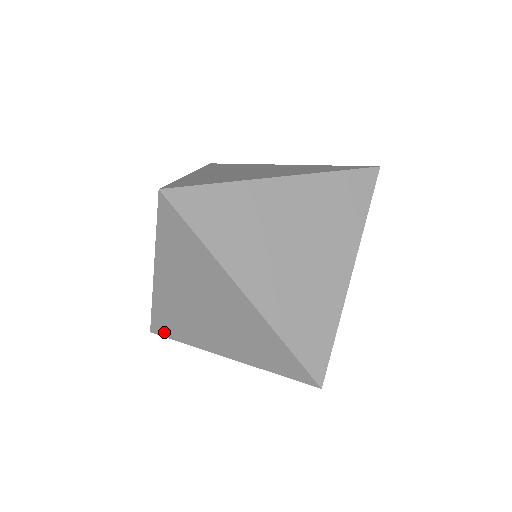
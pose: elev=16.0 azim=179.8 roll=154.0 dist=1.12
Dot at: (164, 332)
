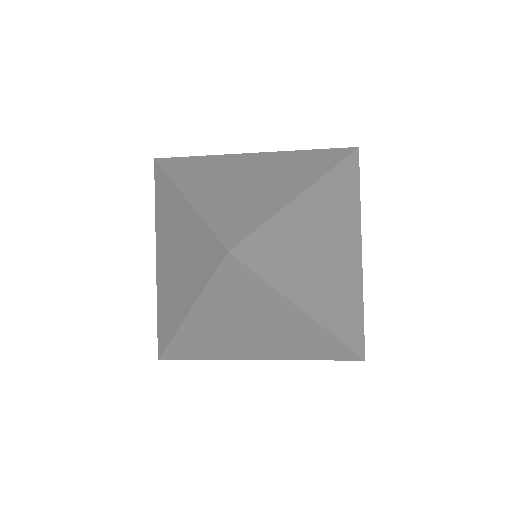
Dot at: (180, 357)
